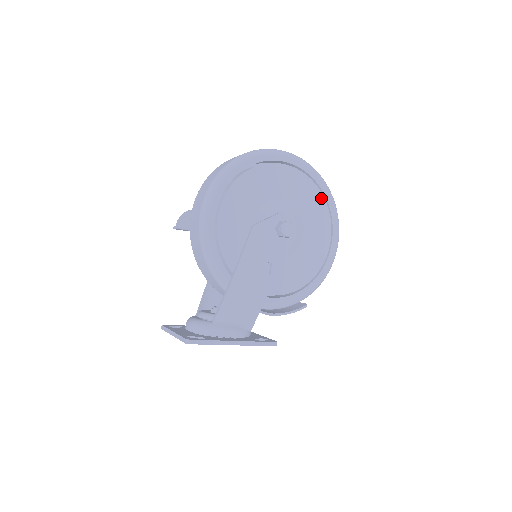
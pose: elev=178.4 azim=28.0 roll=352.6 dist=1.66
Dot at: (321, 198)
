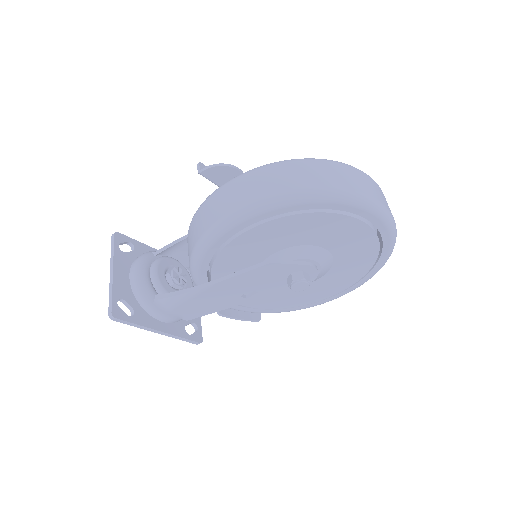
Dot at: (369, 265)
